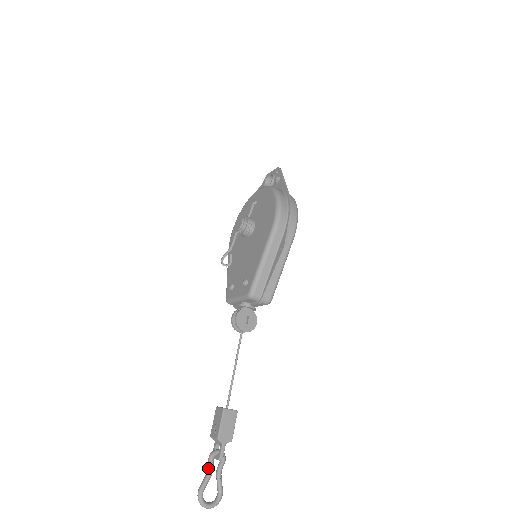
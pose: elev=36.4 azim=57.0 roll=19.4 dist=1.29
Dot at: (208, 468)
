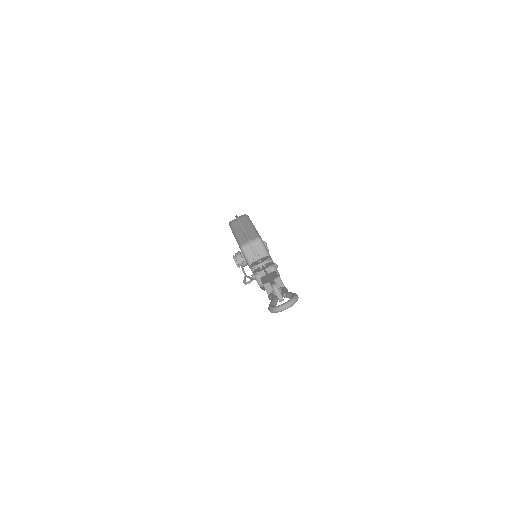
Dot at: occluded
